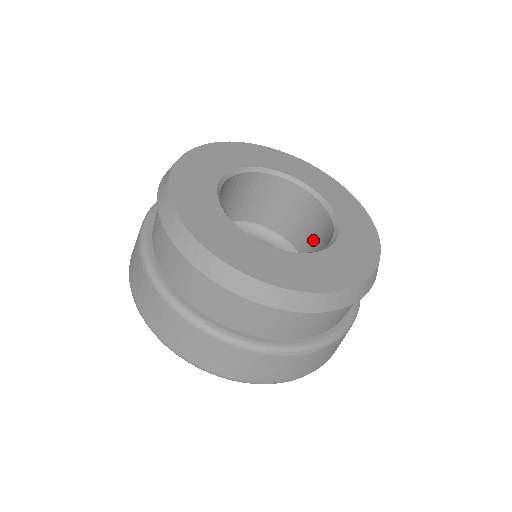
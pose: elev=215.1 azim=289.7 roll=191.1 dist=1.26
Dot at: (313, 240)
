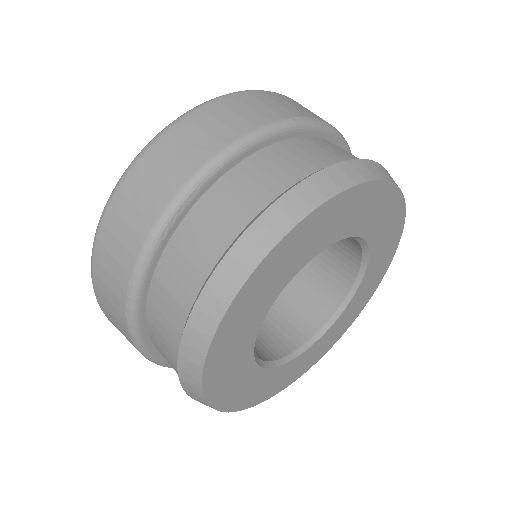
Dot at: (321, 260)
